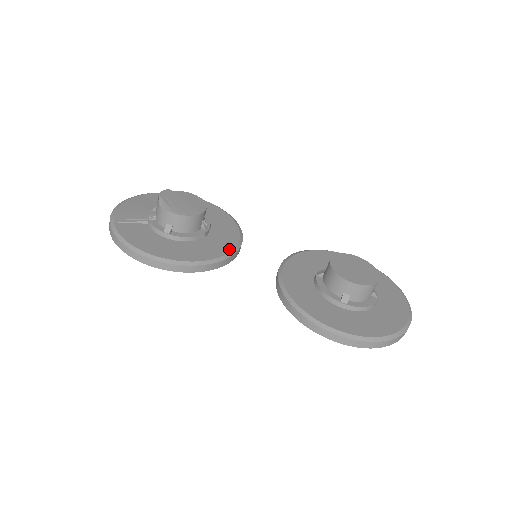
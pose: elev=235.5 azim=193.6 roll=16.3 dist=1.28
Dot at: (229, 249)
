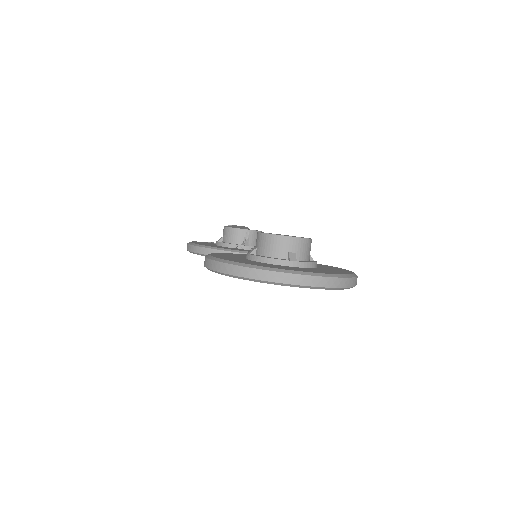
Dot at: (242, 250)
